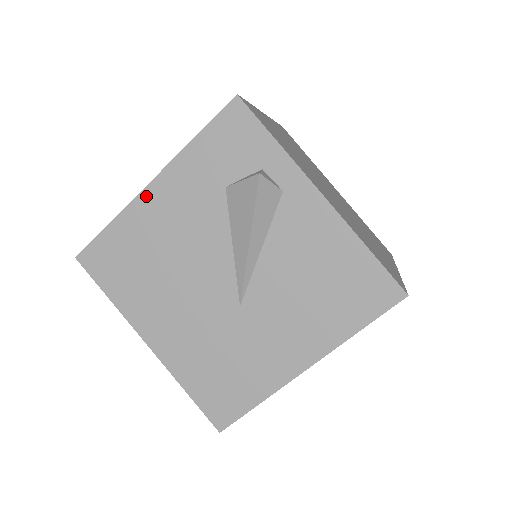
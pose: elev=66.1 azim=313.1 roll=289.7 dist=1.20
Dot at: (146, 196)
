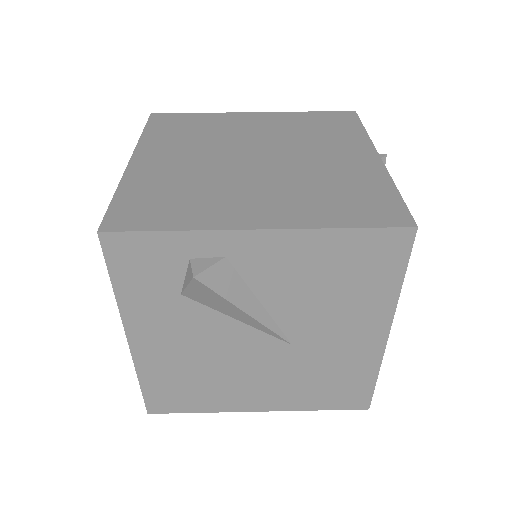
Dot at: (137, 349)
